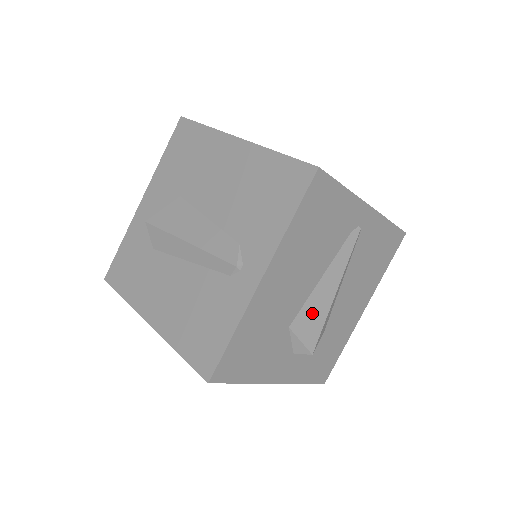
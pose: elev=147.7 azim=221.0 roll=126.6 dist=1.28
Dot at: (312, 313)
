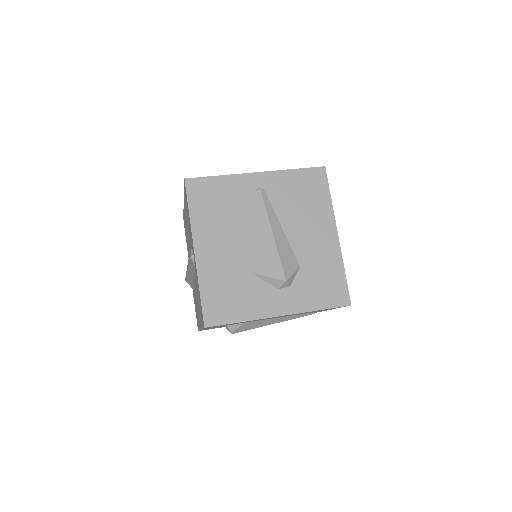
Dot at: (263, 255)
